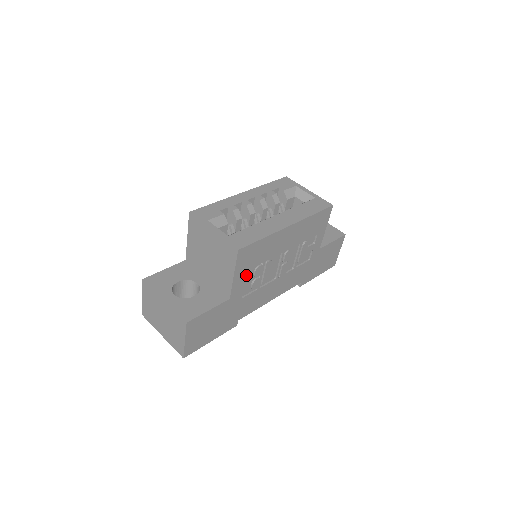
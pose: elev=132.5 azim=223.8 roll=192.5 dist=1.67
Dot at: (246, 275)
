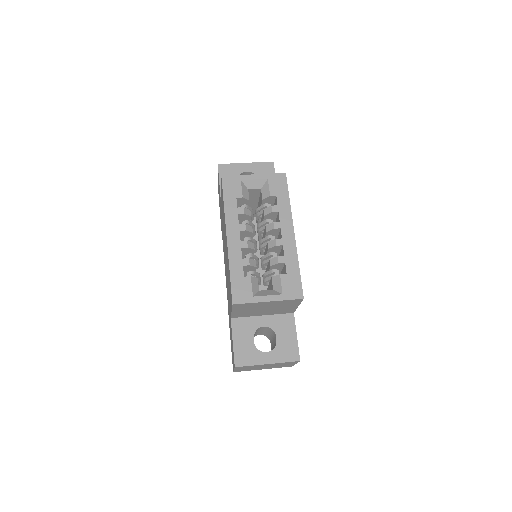
Dot at: occluded
